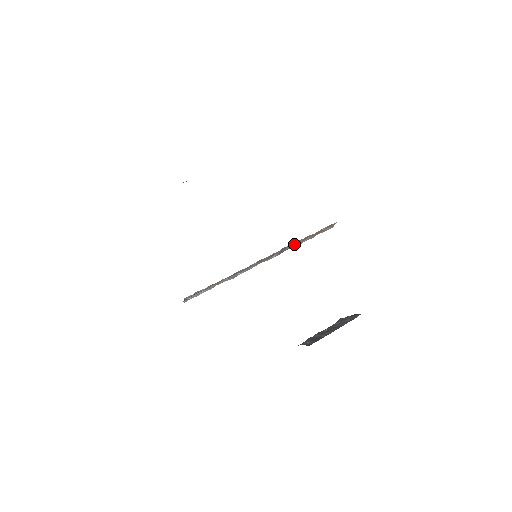
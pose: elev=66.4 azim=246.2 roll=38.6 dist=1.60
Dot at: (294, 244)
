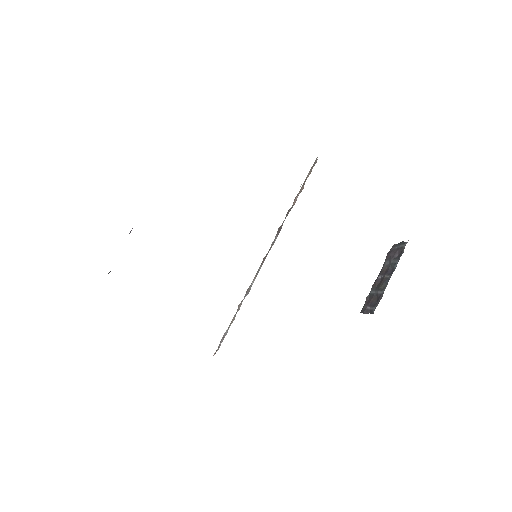
Dot at: (287, 214)
